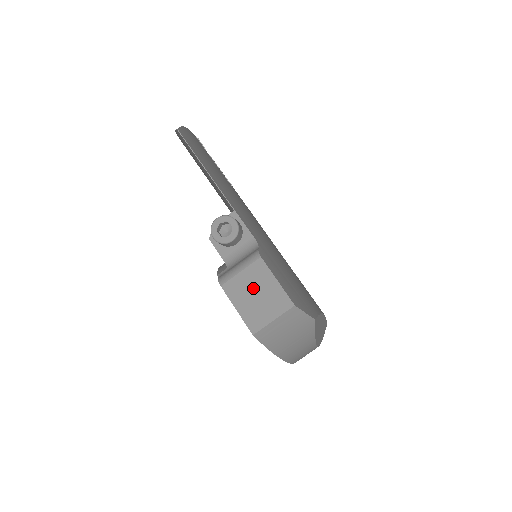
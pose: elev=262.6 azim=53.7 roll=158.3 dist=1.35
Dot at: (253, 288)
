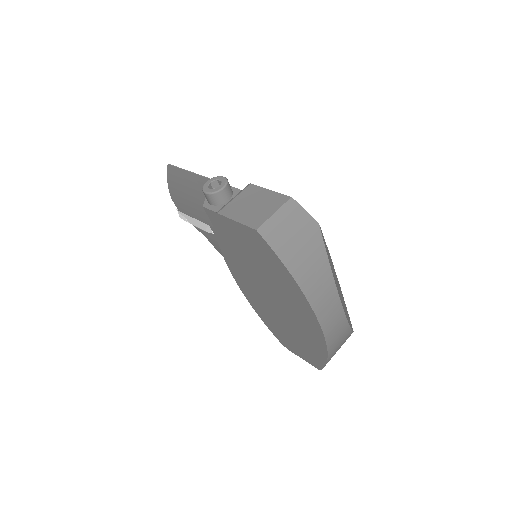
Dot at: (248, 202)
